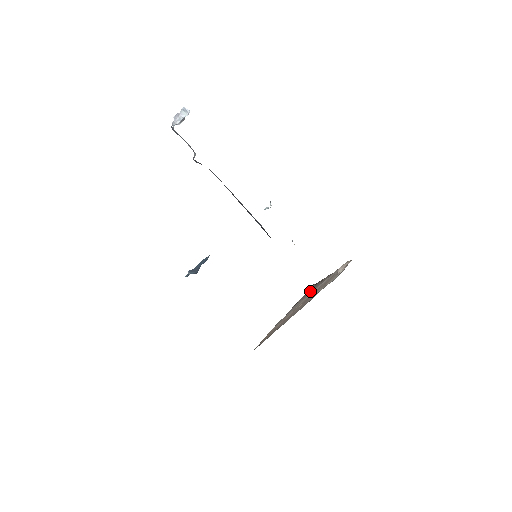
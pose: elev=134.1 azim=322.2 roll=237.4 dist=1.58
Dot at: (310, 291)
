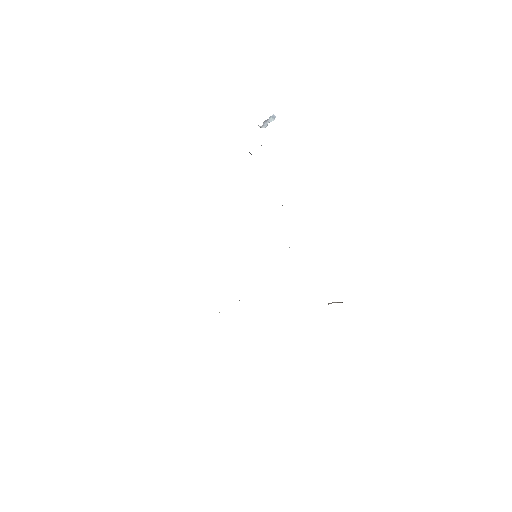
Dot at: occluded
